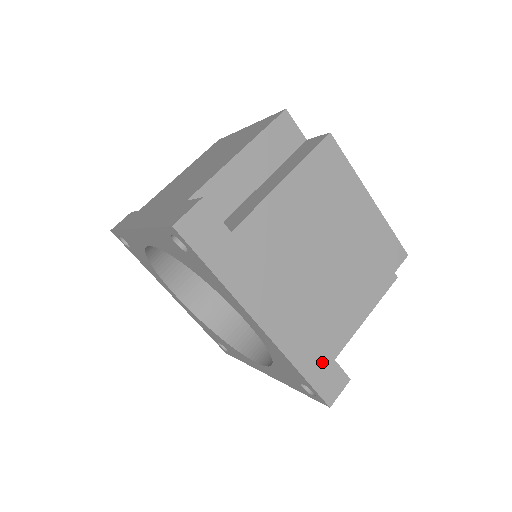
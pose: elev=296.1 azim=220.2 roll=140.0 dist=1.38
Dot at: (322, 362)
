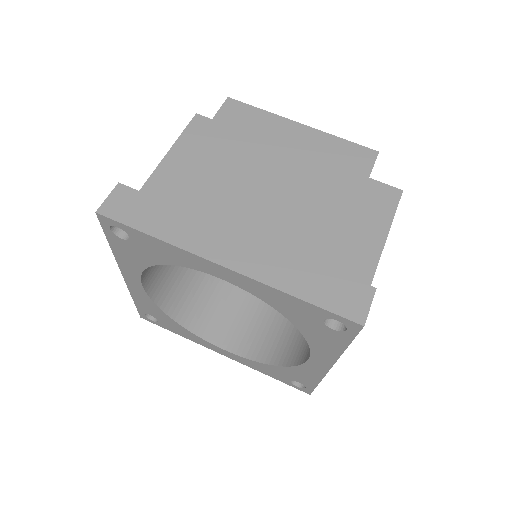
Dot at: occluded
